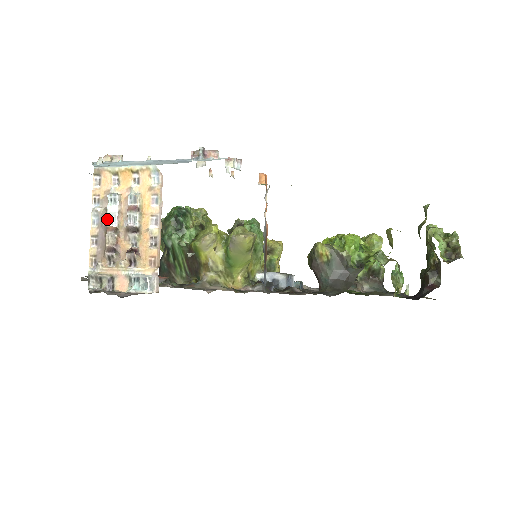
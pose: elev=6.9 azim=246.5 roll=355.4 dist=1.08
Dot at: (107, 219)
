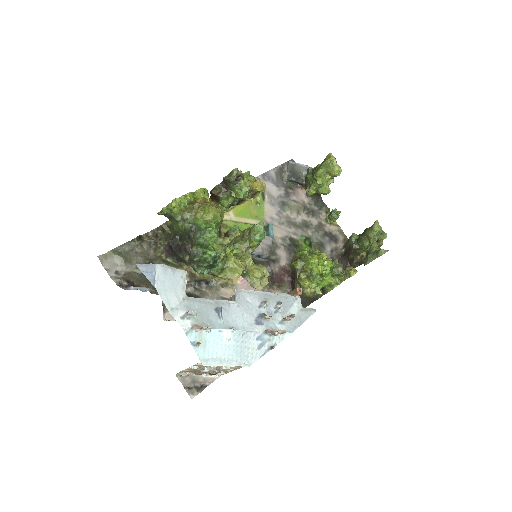
Dot at: (202, 370)
